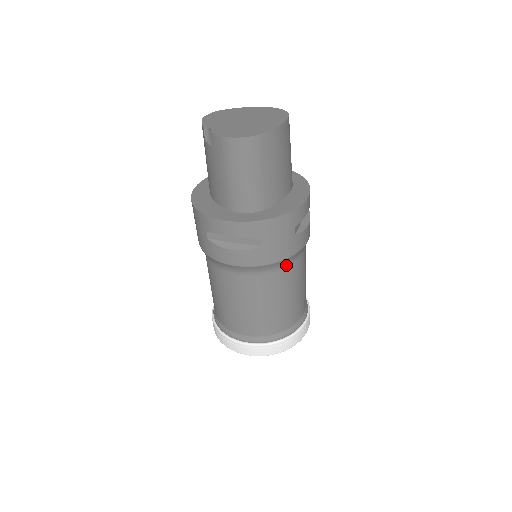
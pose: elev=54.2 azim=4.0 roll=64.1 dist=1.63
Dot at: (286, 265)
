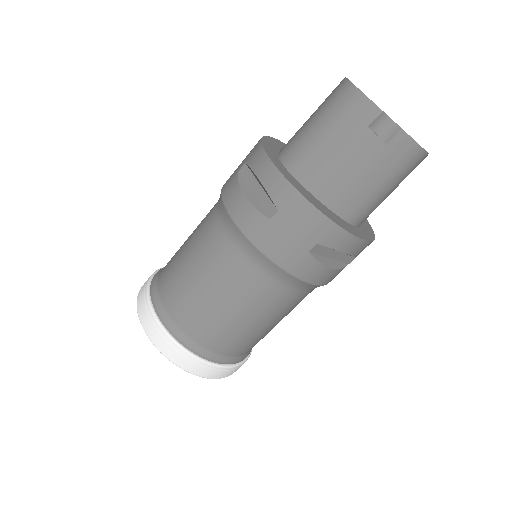
Dot at: occluded
